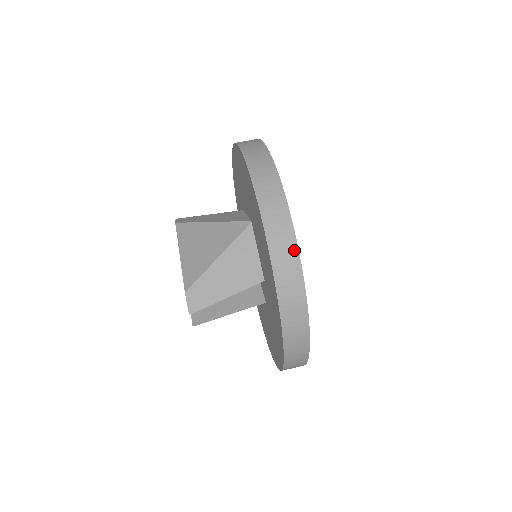
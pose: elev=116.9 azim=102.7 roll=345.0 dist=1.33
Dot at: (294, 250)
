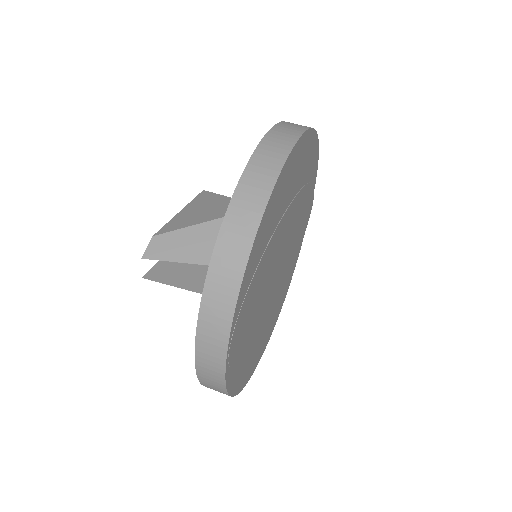
Dot at: (257, 215)
